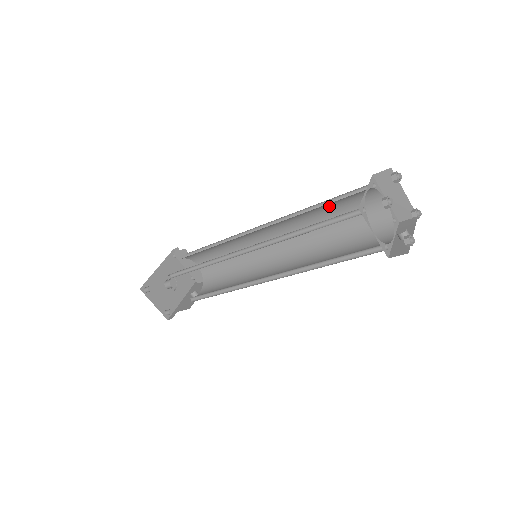
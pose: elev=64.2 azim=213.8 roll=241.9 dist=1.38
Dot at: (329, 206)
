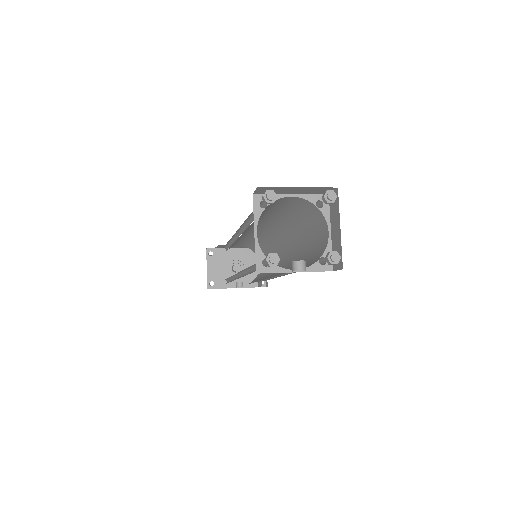
Dot at: (300, 222)
